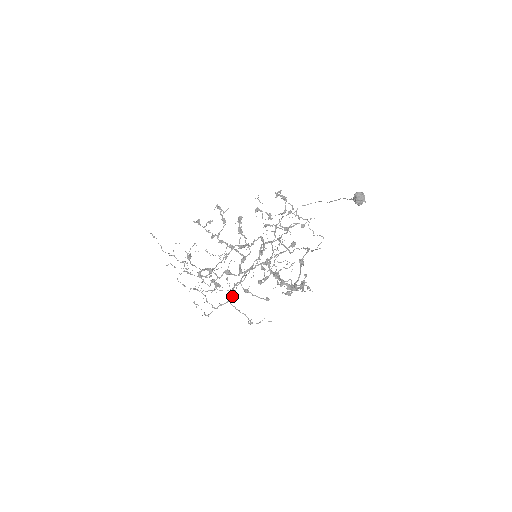
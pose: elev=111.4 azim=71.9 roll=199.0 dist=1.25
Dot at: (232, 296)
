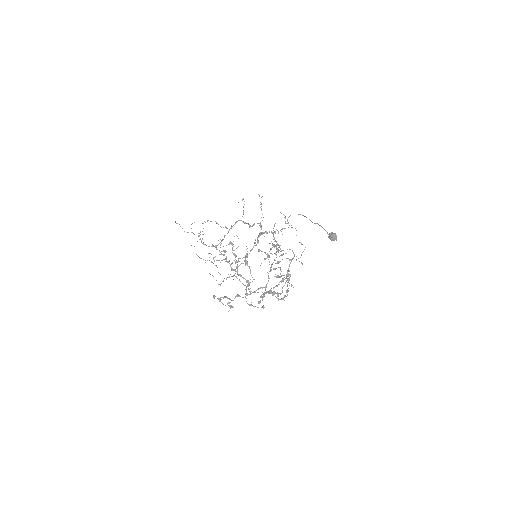
Dot at: (237, 268)
